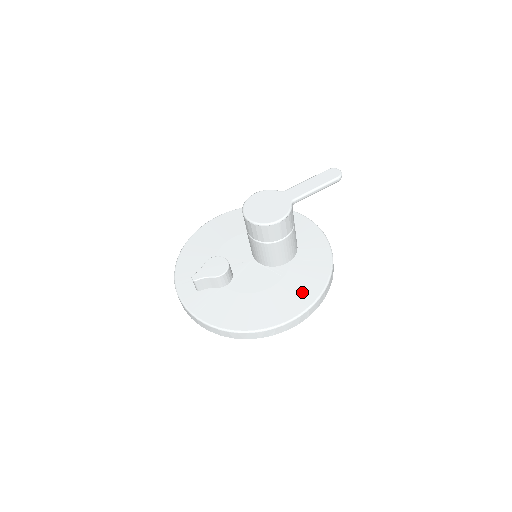
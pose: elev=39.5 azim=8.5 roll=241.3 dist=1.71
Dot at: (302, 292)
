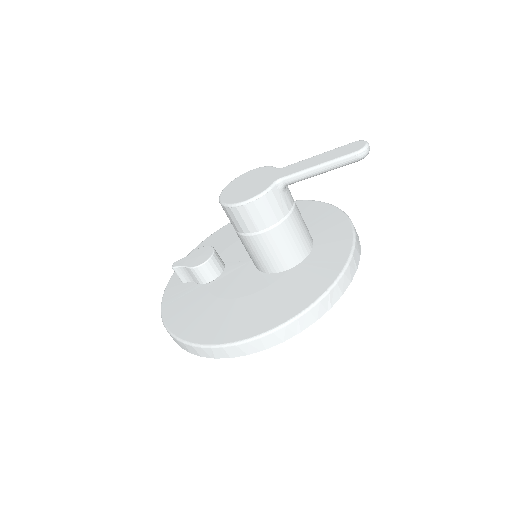
Dot at: (269, 312)
